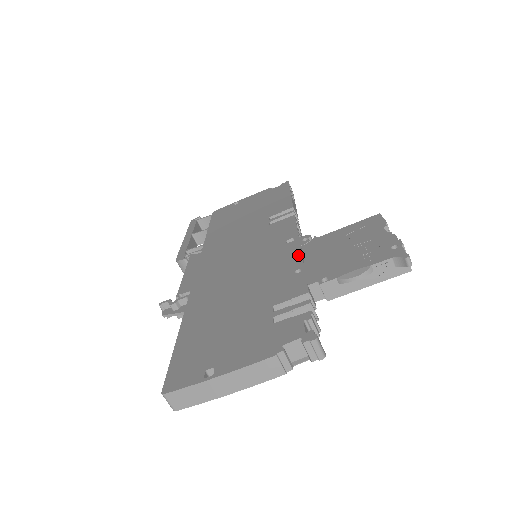
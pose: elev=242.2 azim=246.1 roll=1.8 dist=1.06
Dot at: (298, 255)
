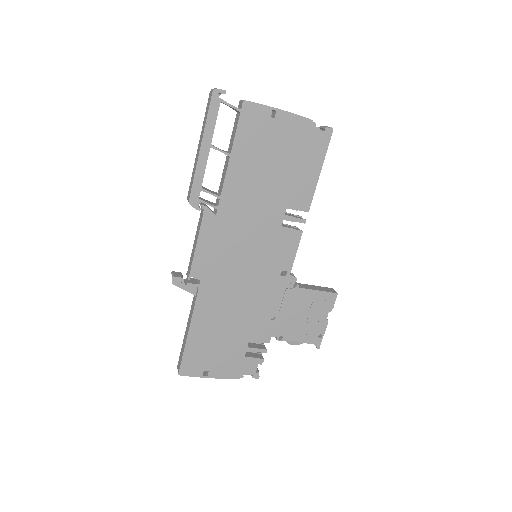
Dot at: (280, 300)
